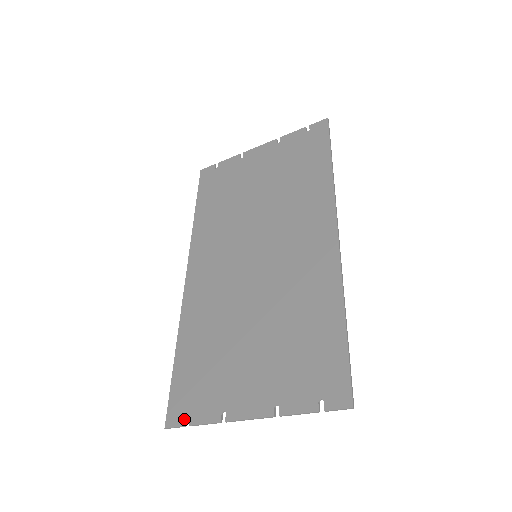
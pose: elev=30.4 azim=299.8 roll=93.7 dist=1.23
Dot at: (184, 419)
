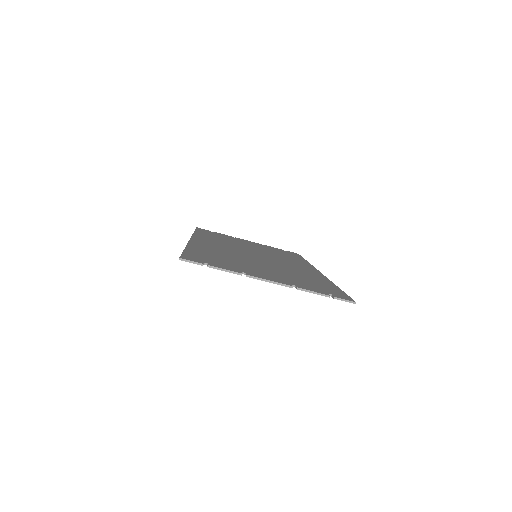
Dot at: (202, 262)
